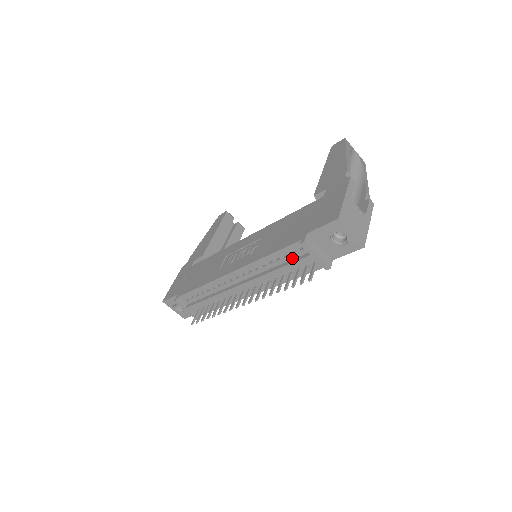
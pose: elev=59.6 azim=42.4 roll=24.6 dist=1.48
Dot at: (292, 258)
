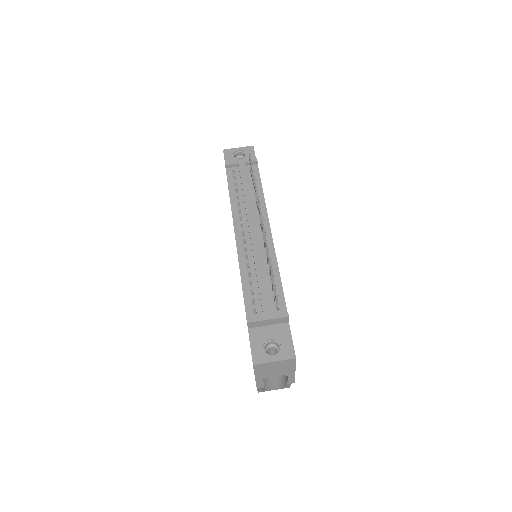
Dot at: (240, 181)
